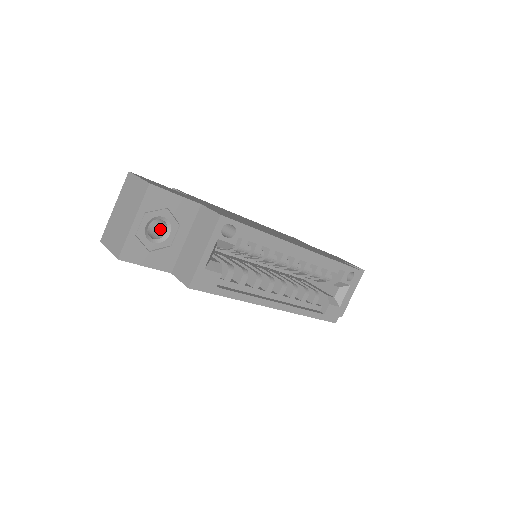
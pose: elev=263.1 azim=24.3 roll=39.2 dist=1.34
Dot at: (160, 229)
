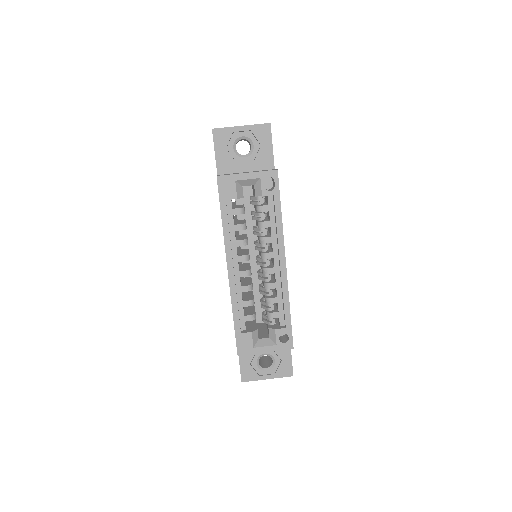
Dot at: occluded
